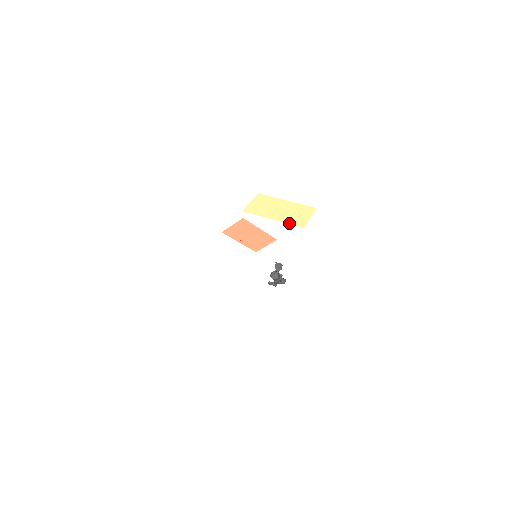
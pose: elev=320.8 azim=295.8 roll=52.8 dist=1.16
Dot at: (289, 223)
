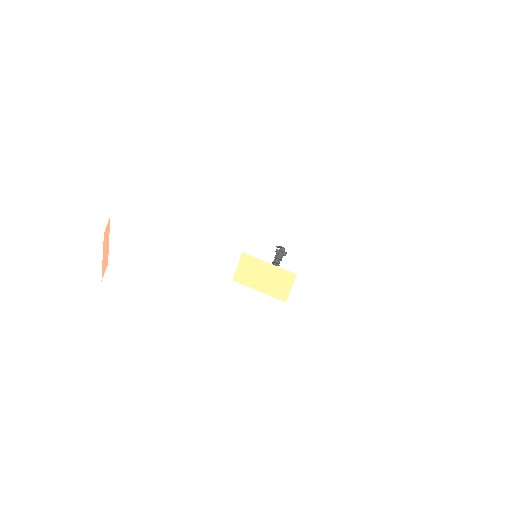
Dot at: (273, 296)
